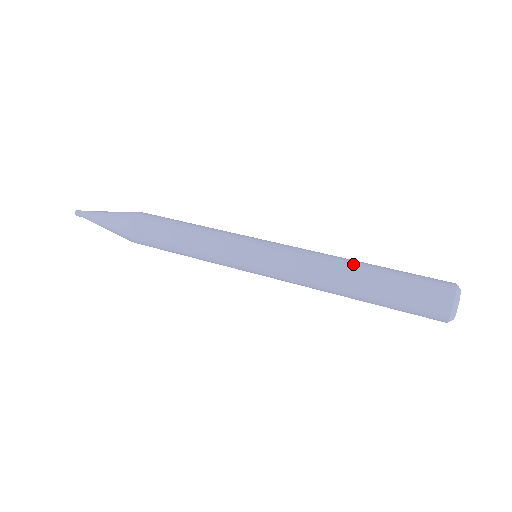
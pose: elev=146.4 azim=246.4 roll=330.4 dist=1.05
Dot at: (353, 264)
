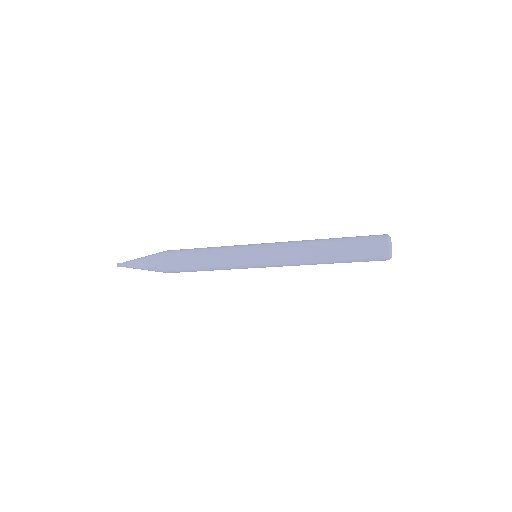
Dot at: occluded
